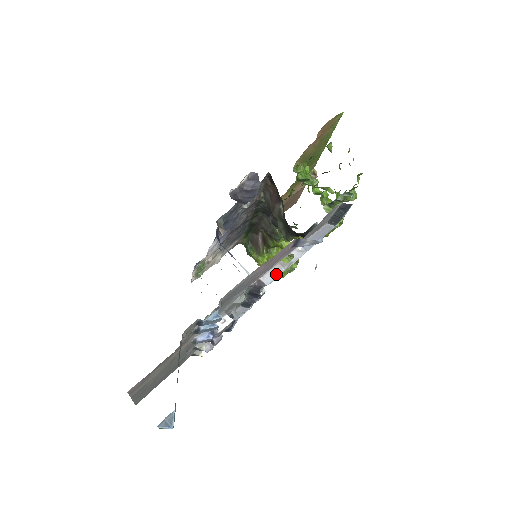
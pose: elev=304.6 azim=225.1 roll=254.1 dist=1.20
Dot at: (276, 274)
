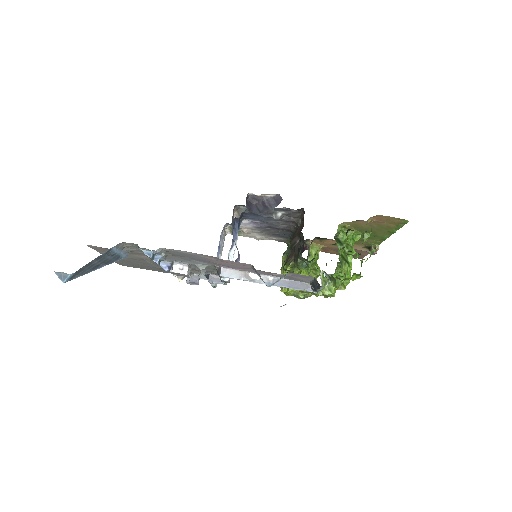
Dot at: (234, 276)
